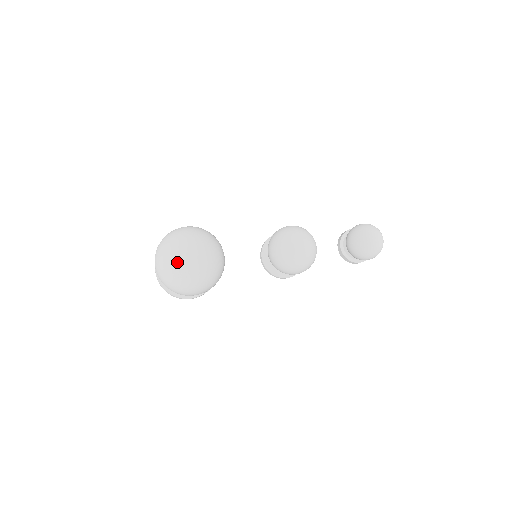
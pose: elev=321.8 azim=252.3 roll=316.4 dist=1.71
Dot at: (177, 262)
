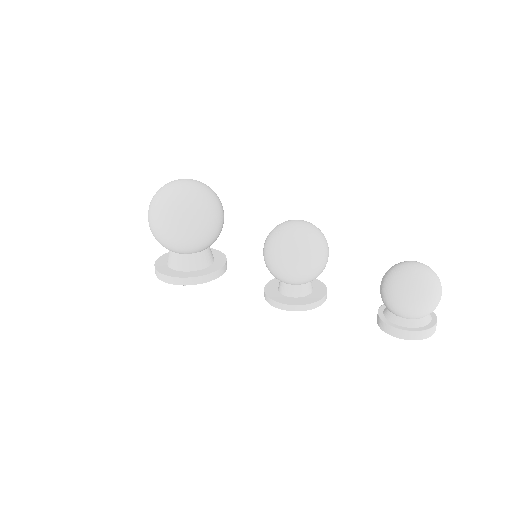
Dot at: (168, 183)
